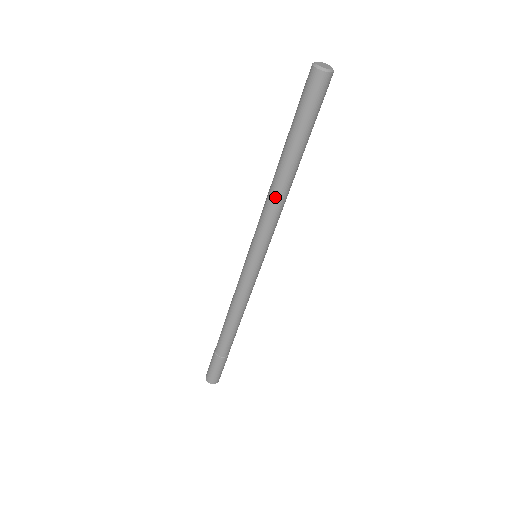
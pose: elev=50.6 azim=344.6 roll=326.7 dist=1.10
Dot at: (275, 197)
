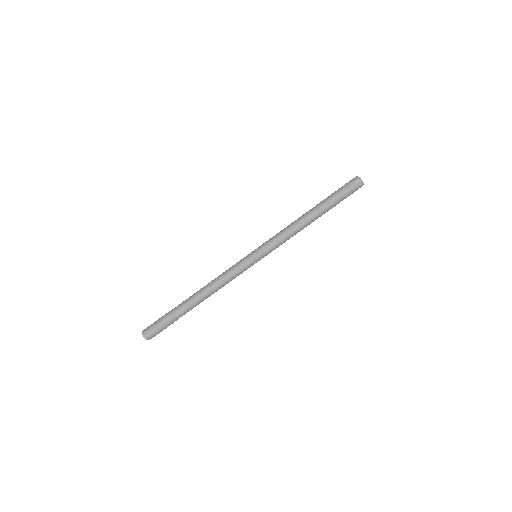
Dot at: (294, 223)
